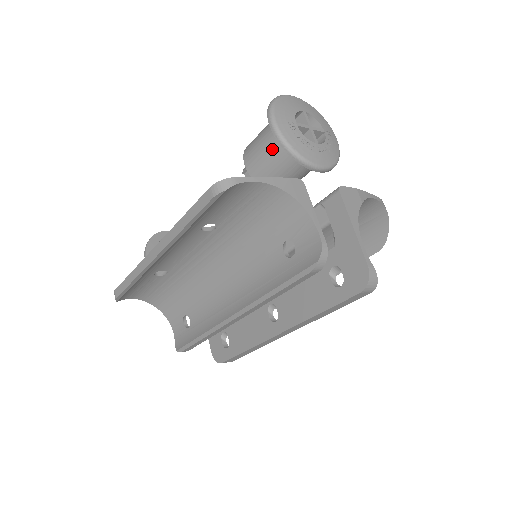
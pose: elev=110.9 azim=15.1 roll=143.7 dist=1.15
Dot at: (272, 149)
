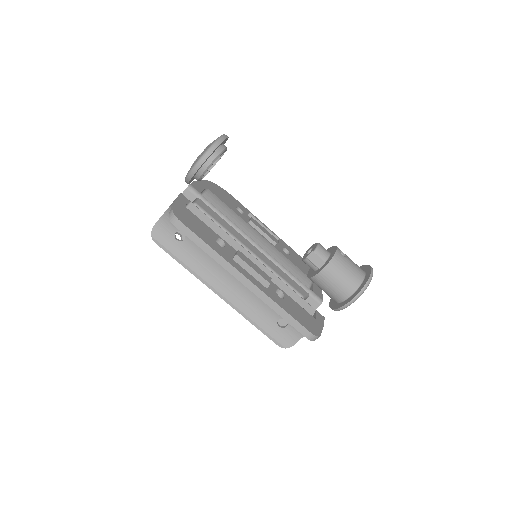
Dot at: (338, 292)
